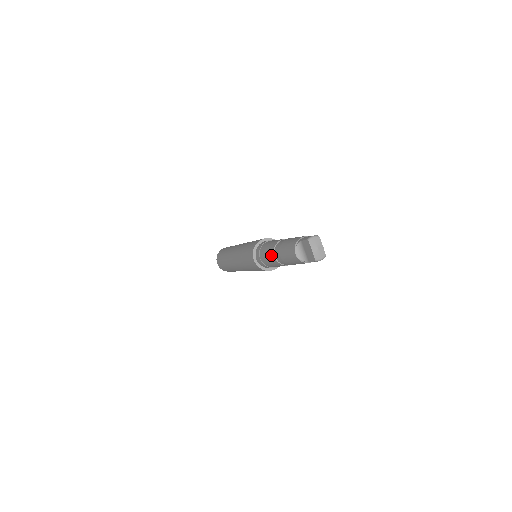
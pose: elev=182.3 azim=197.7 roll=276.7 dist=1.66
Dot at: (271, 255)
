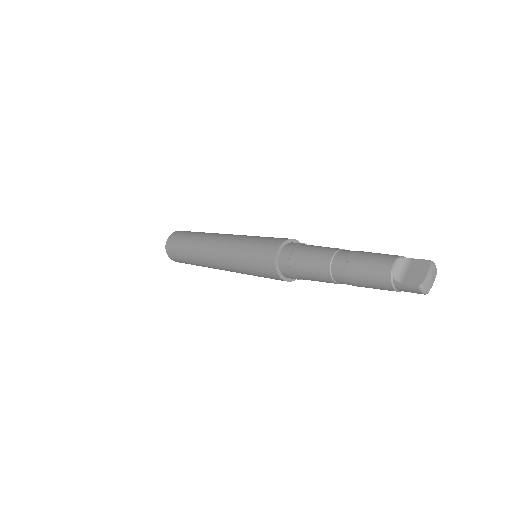
Dot at: (326, 253)
